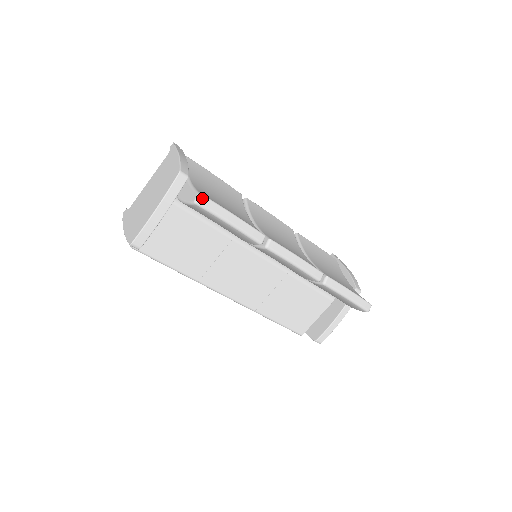
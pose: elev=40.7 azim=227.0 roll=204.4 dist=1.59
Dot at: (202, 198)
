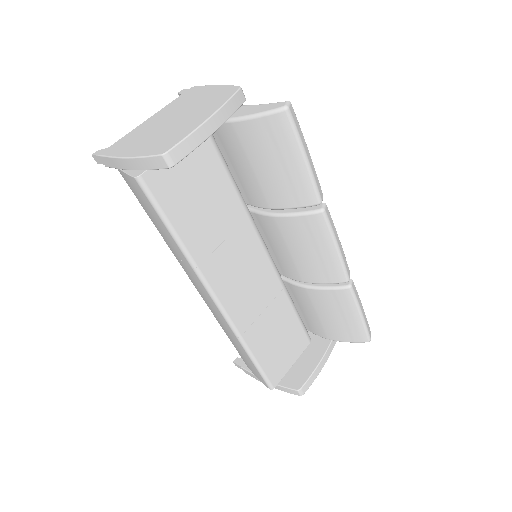
Dot at: (291, 107)
